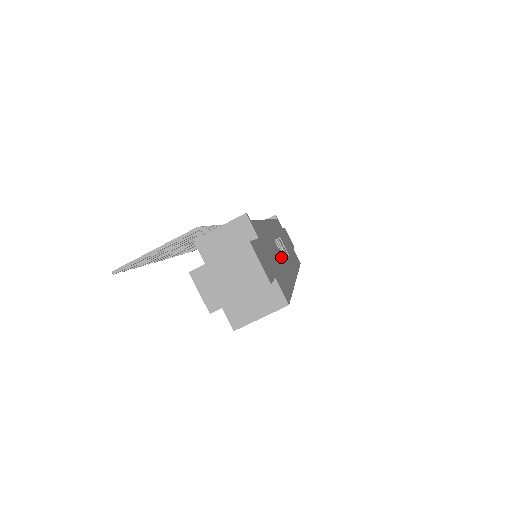
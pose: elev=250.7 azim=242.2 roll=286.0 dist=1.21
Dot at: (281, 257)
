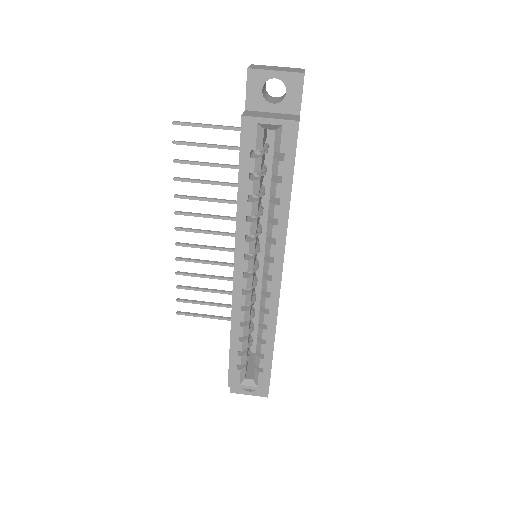
Dot at: occluded
